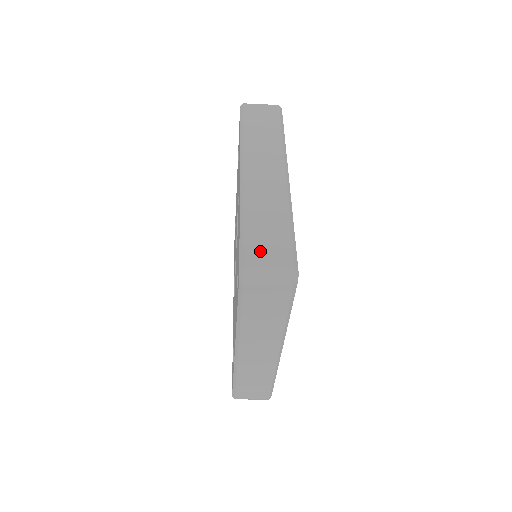
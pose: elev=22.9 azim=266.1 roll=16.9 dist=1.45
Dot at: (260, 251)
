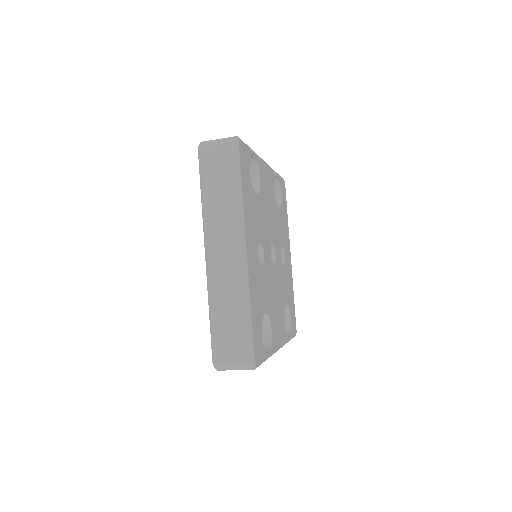
Dot at: (225, 348)
